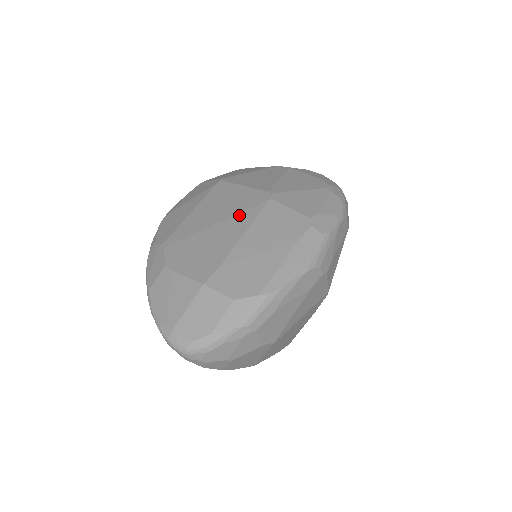
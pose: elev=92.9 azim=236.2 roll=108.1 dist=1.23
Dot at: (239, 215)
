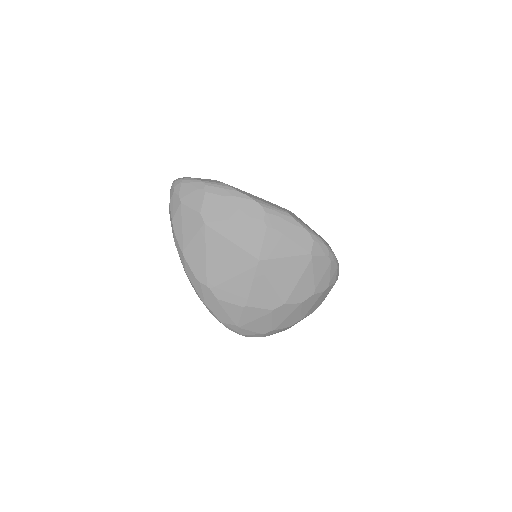
Dot at: occluded
